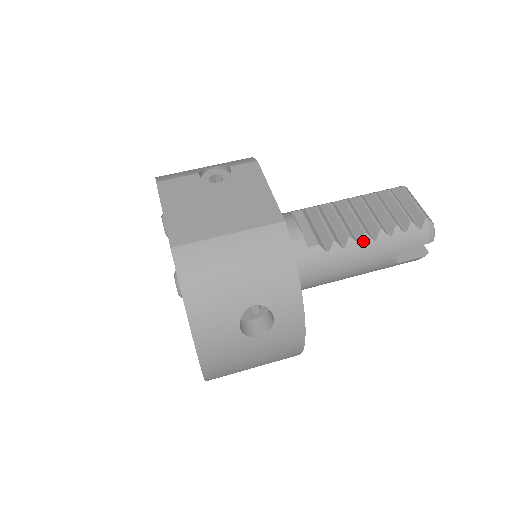
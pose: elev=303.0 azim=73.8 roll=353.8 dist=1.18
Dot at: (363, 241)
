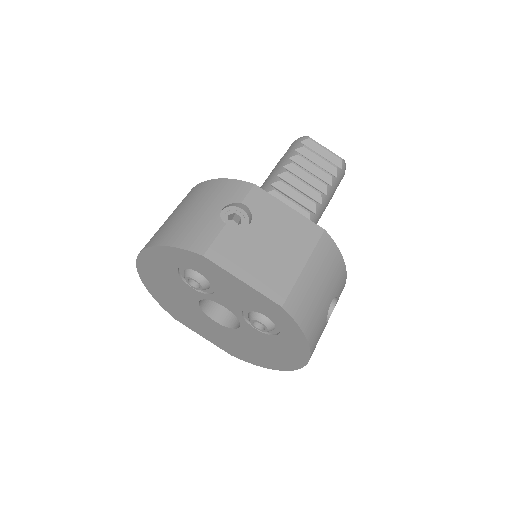
Dot at: (322, 200)
